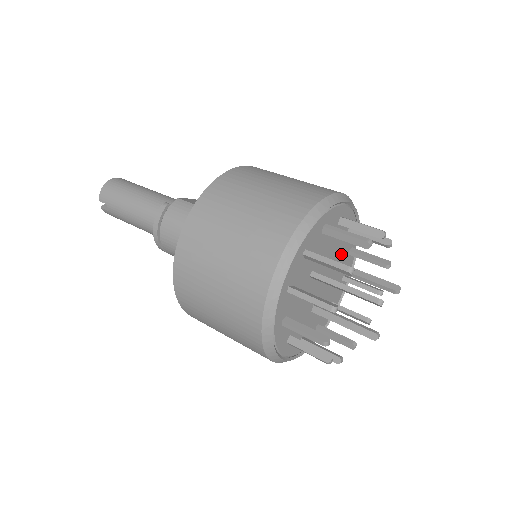
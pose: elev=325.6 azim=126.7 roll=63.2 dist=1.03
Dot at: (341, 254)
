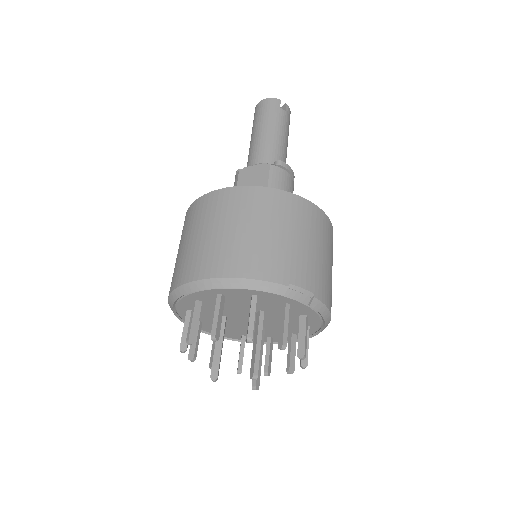
Dot at: (266, 306)
